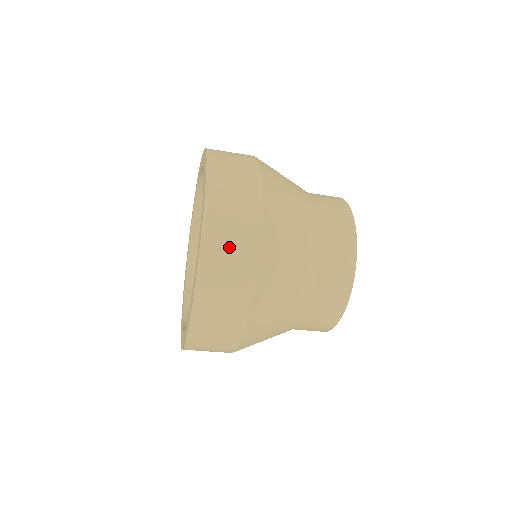
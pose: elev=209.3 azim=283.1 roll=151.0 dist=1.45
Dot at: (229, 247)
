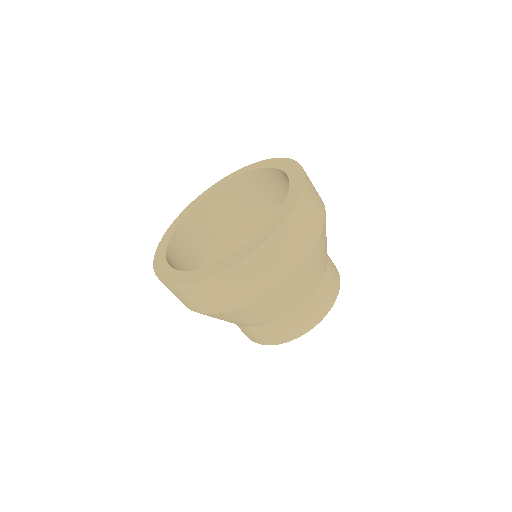
Dot at: occluded
